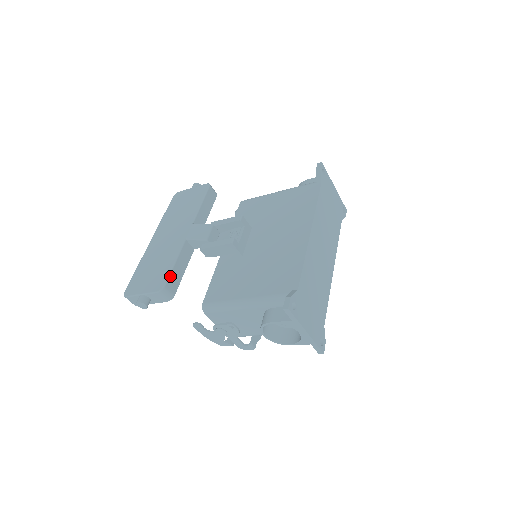
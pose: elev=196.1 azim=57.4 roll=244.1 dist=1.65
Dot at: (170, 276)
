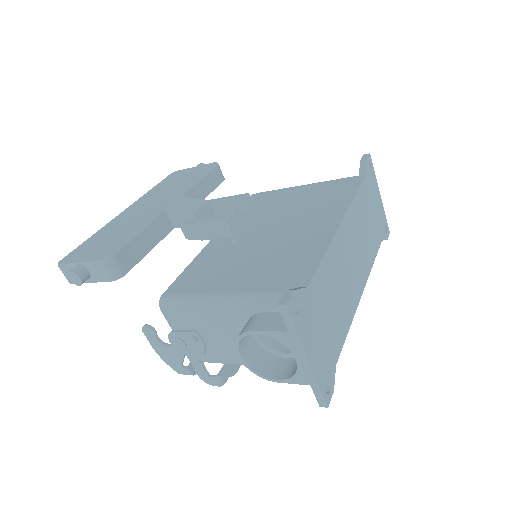
Dot at: (126, 246)
